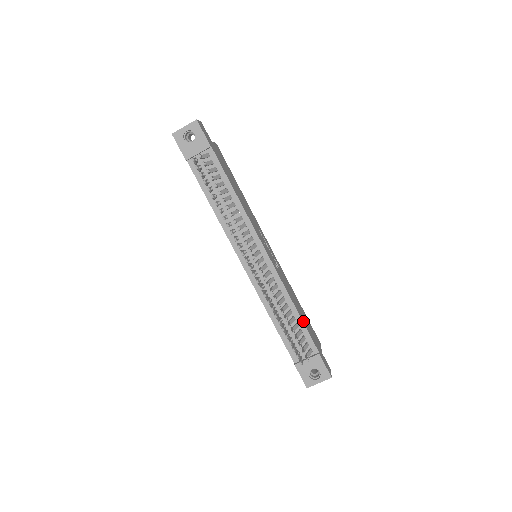
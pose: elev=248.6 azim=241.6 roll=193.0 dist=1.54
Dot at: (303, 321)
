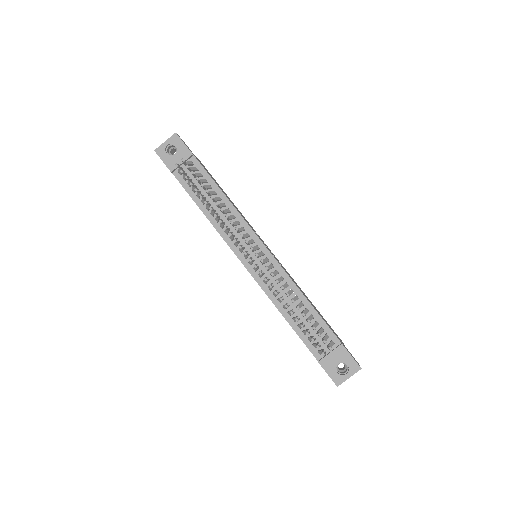
Dot at: (317, 312)
